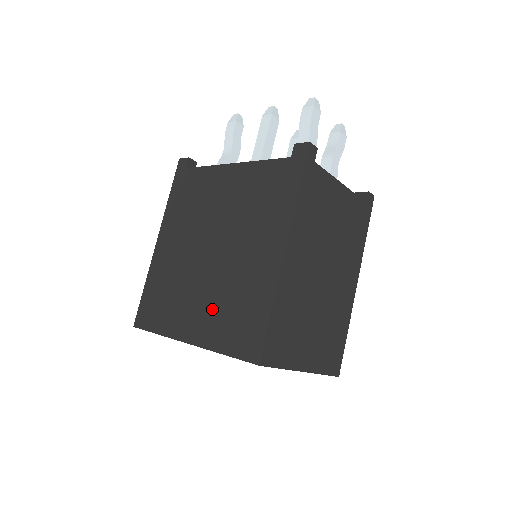
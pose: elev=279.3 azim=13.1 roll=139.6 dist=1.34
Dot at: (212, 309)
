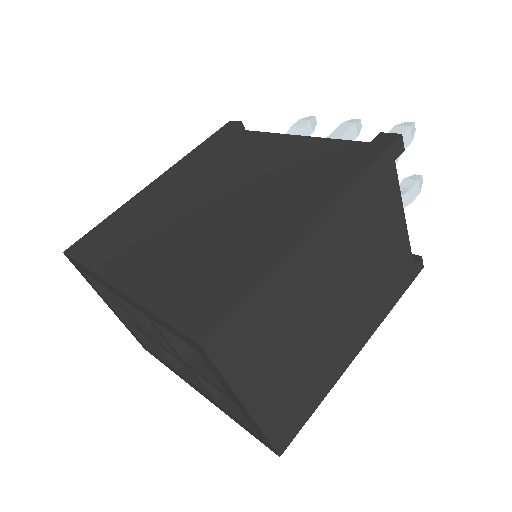
Dot at: (176, 260)
